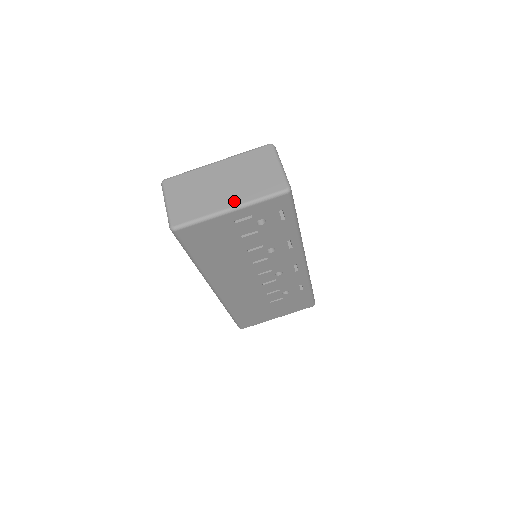
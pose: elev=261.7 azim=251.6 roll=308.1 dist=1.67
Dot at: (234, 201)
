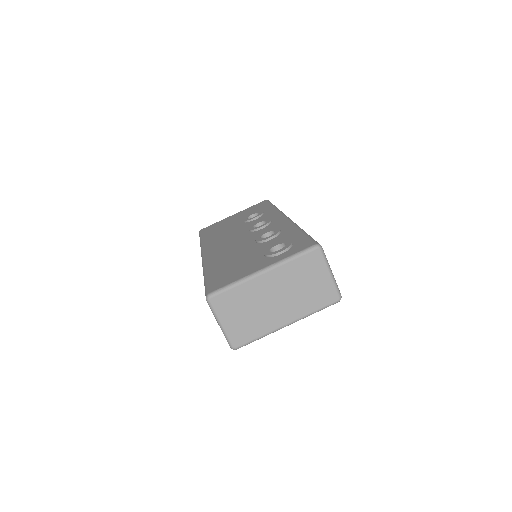
Dot at: (291, 317)
